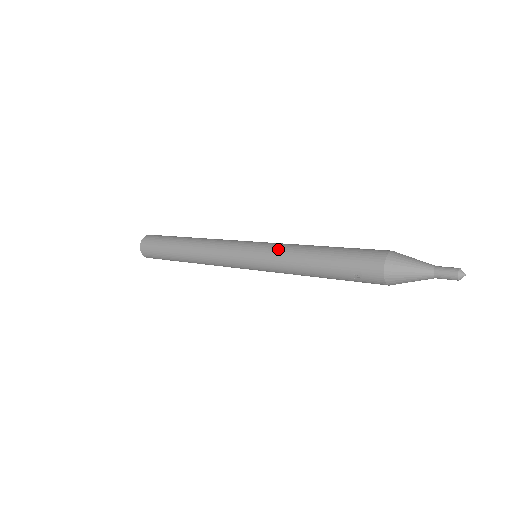
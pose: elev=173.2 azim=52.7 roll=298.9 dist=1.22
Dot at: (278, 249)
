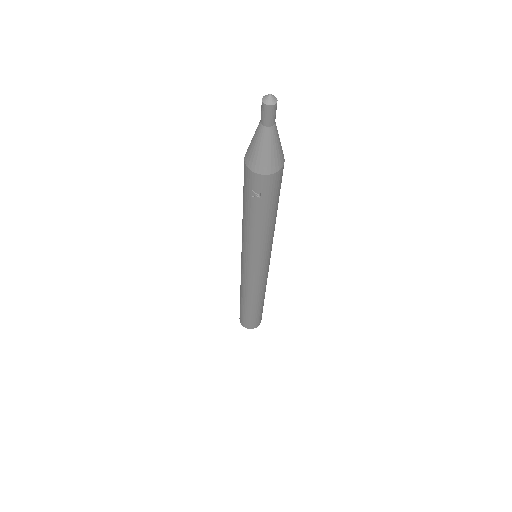
Dot at: occluded
